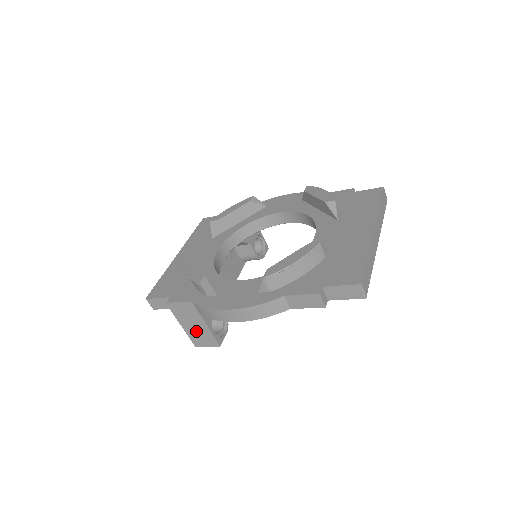
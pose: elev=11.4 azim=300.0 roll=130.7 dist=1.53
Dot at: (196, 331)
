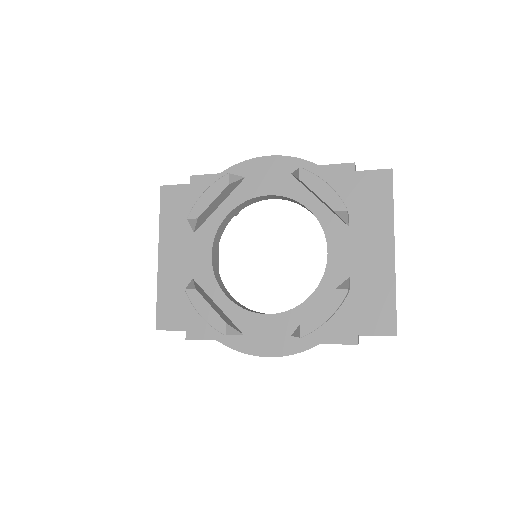
Dot at: occluded
